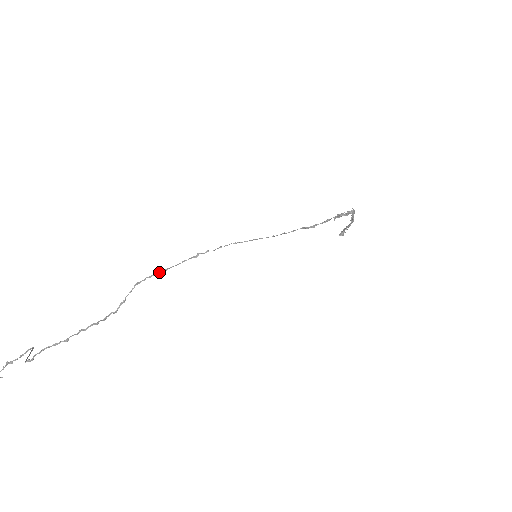
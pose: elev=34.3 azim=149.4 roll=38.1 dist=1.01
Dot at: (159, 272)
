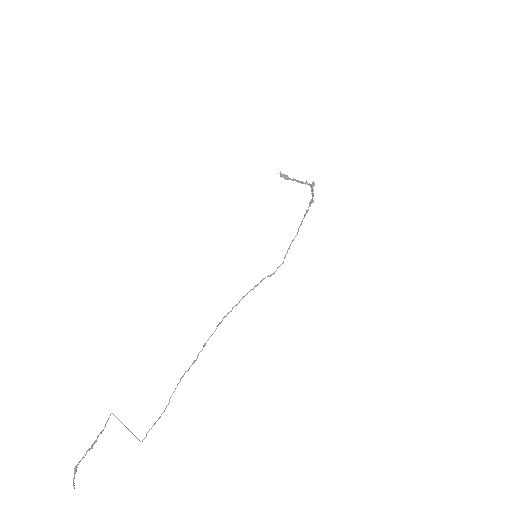
Dot at: occluded
